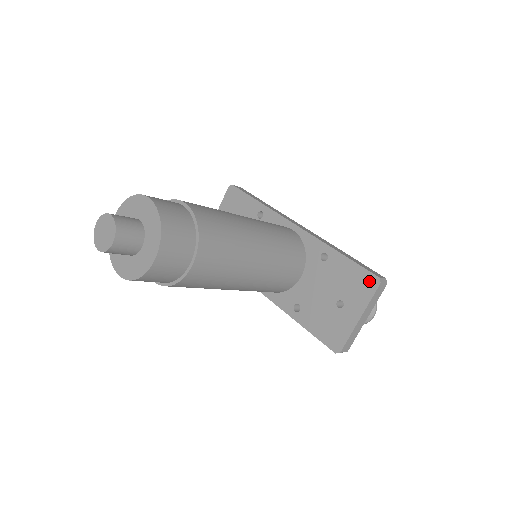
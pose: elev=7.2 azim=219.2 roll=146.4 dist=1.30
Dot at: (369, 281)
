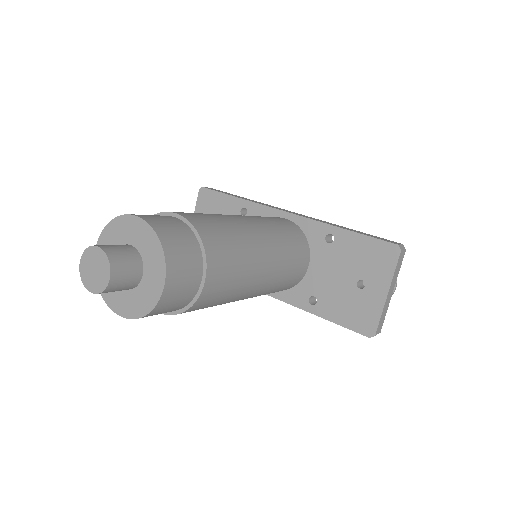
Dot at: (387, 251)
